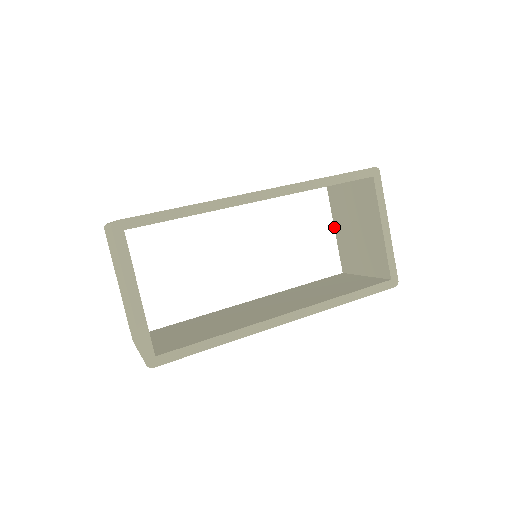
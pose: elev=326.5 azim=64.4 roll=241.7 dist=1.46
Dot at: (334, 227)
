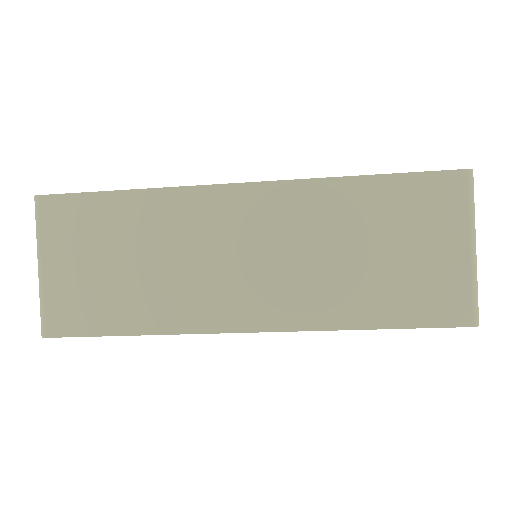
Dot at: occluded
